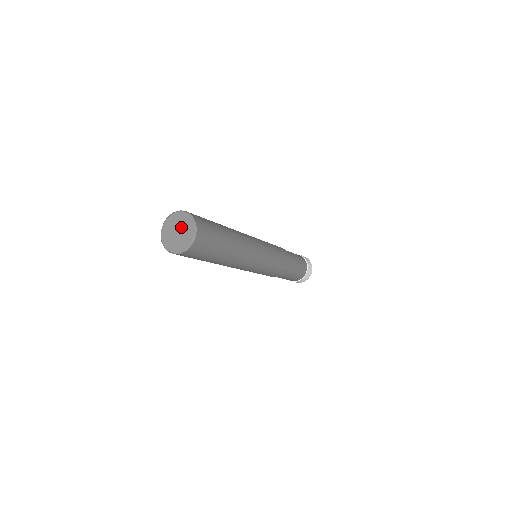
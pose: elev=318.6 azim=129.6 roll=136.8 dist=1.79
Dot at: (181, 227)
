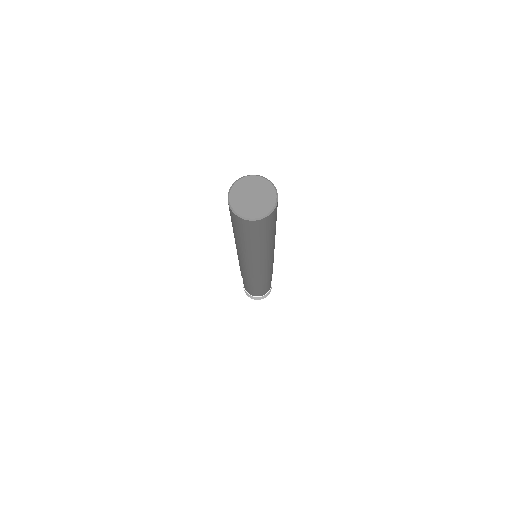
Dot at: (256, 191)
